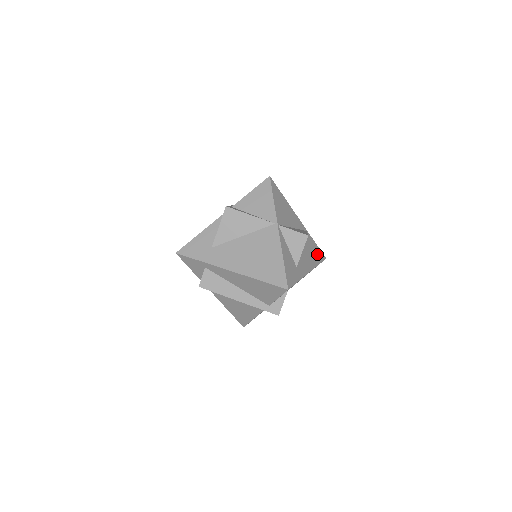
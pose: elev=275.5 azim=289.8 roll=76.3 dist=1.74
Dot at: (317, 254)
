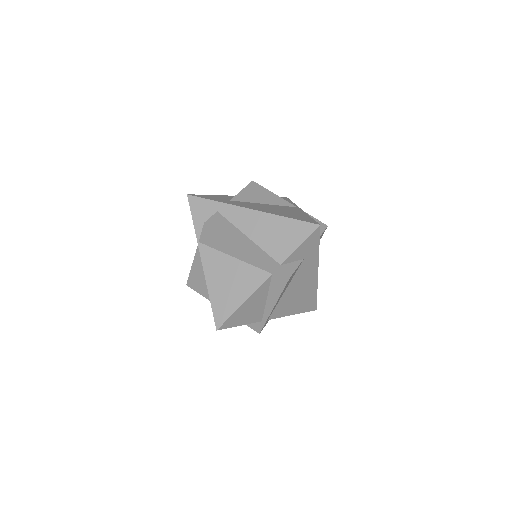
Dot at: occluded
